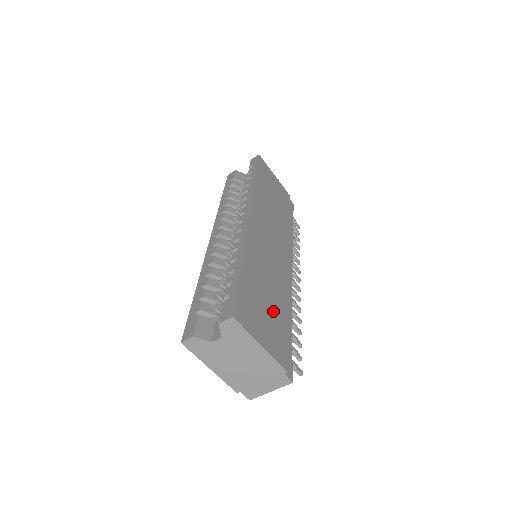
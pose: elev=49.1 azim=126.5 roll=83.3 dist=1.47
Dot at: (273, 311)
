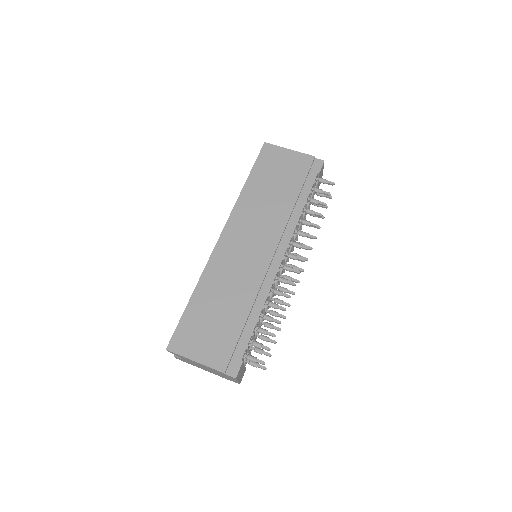
Dot at: (223, 323)
